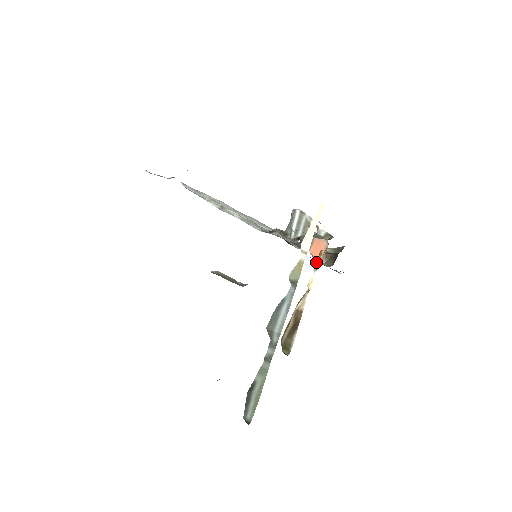
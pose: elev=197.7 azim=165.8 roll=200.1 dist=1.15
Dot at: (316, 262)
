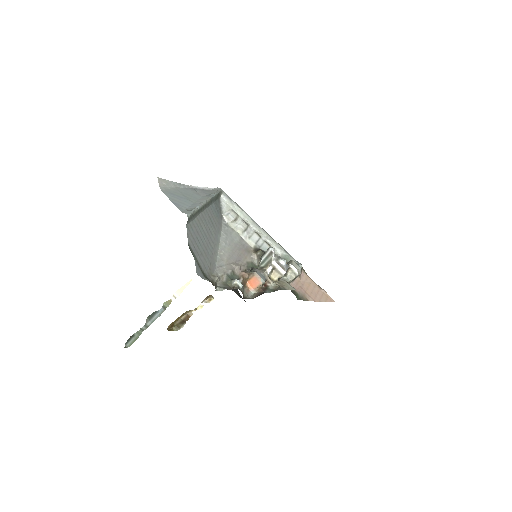
Dot at: (210, 298)
